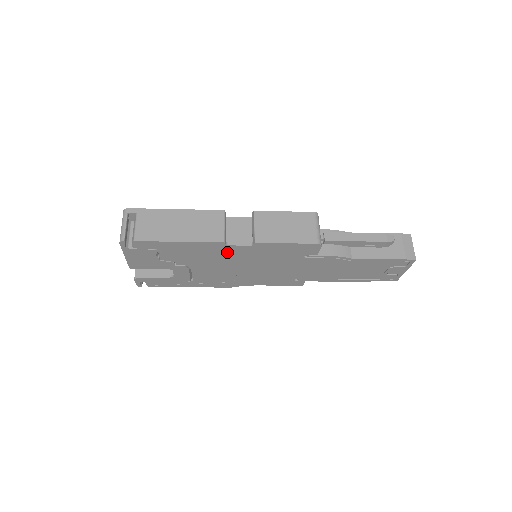
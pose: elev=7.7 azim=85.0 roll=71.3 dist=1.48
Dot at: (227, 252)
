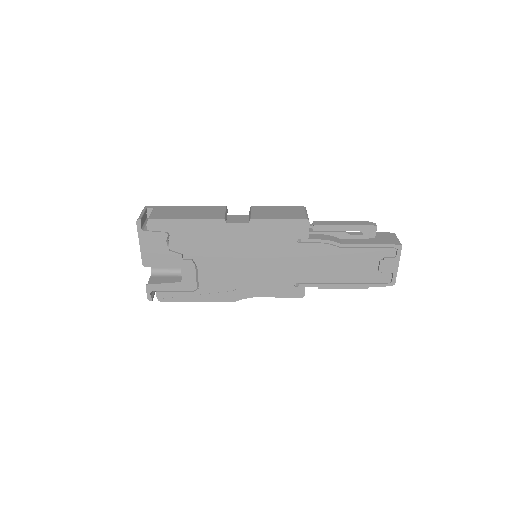
Dot at: (228, 235)
